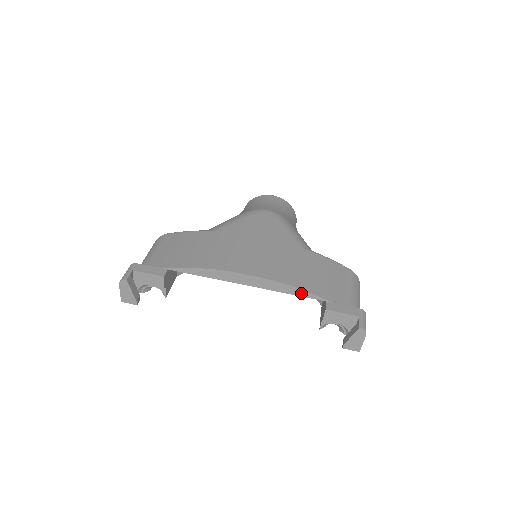
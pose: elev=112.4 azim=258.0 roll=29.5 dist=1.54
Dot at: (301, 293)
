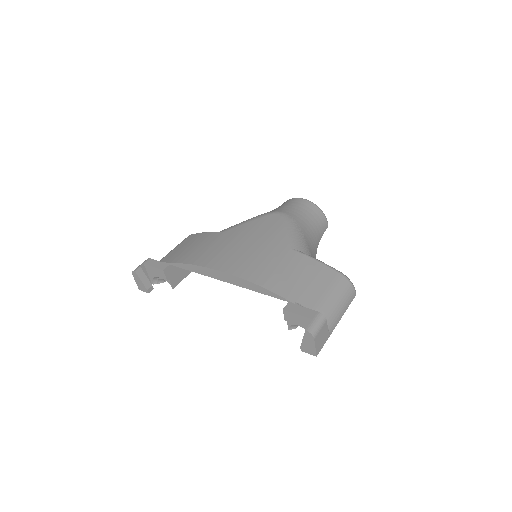
Dot at: (266, 292)
